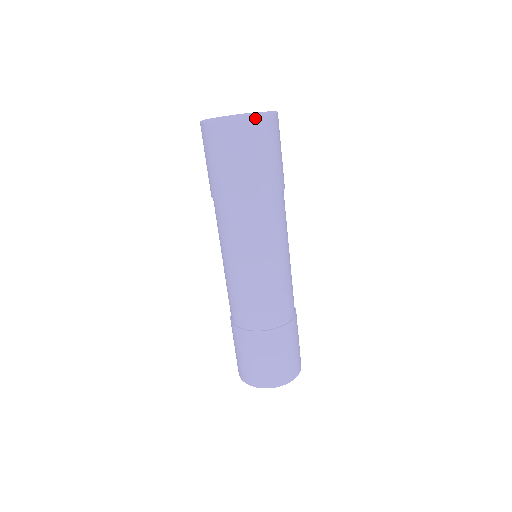
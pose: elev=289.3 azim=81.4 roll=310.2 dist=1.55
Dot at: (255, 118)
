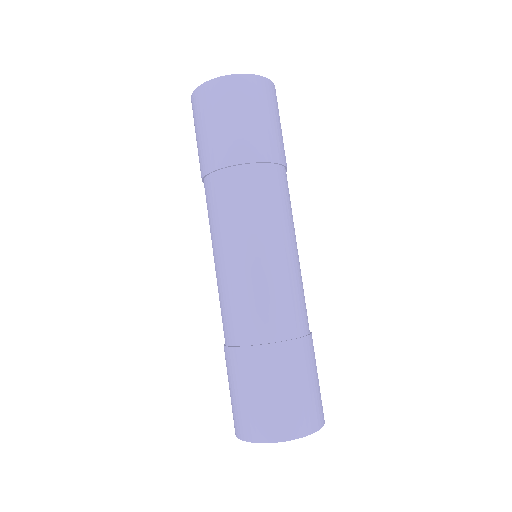
Dot at: (244, 75)
